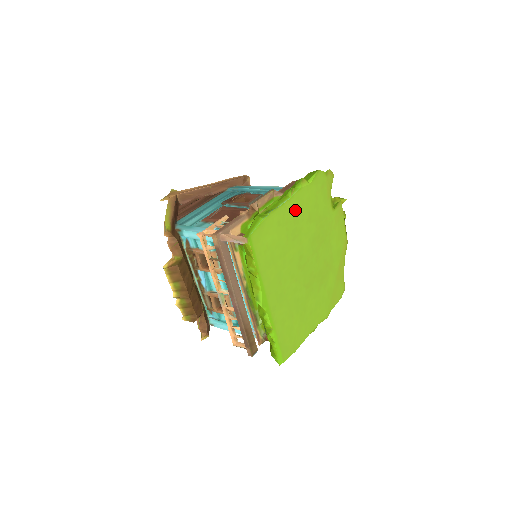
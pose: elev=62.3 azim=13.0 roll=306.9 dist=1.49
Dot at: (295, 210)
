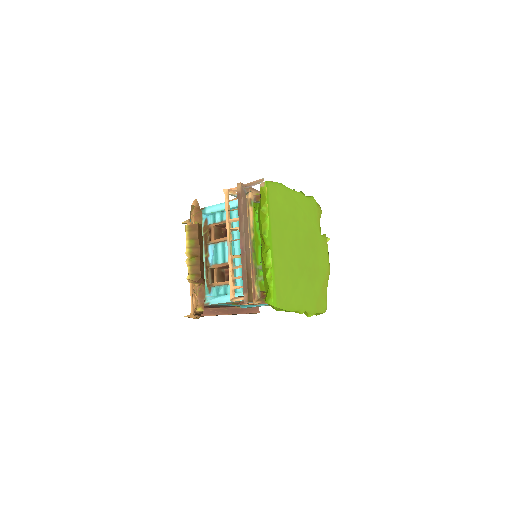
Dot at: (296, 202)
